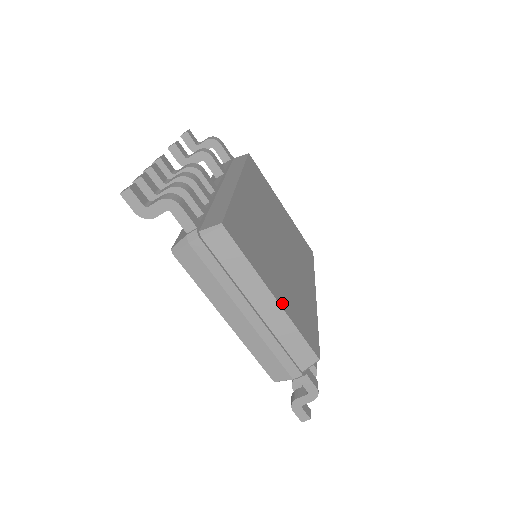
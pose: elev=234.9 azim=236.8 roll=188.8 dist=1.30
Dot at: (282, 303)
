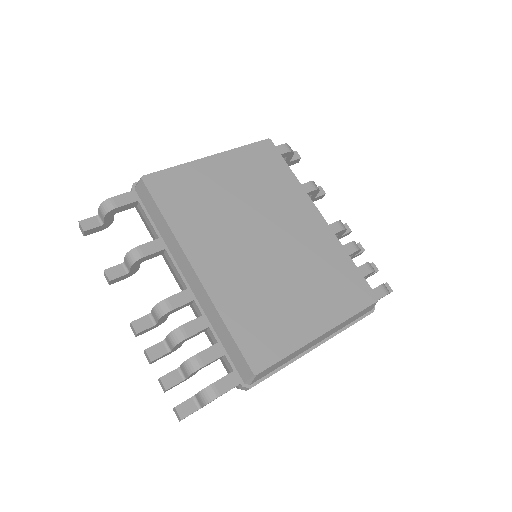
Dot at: (328, 323)
